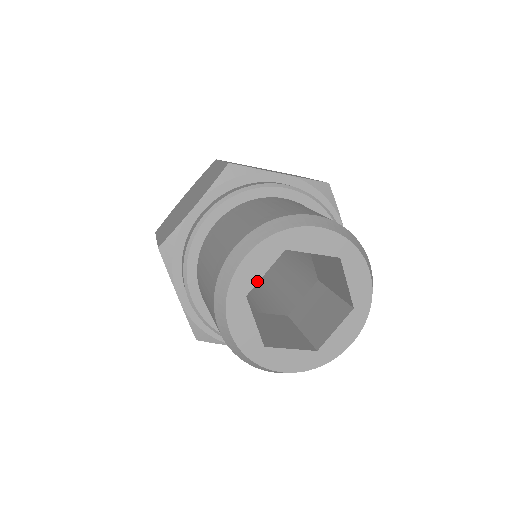
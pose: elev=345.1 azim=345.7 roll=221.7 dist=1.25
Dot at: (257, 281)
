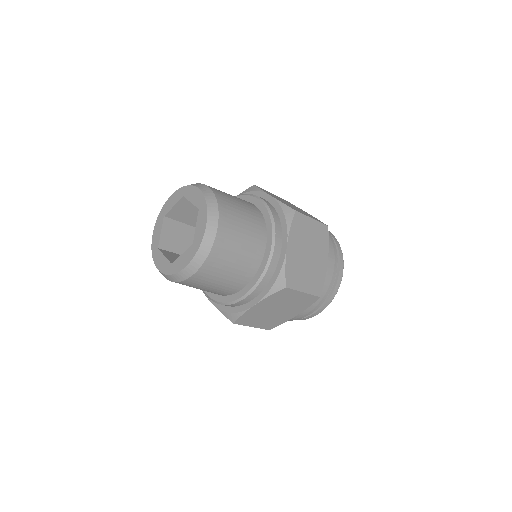
Dot at: (159, 238)
